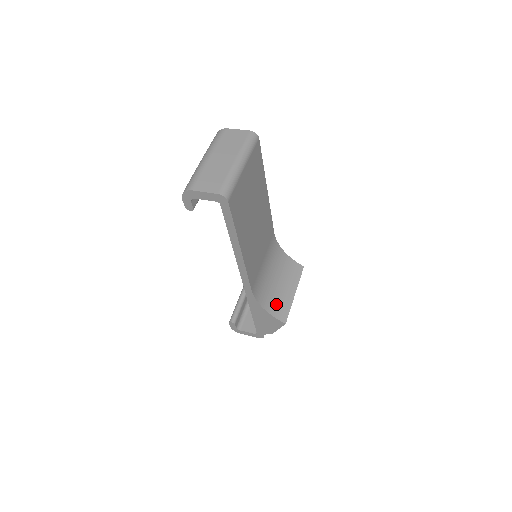
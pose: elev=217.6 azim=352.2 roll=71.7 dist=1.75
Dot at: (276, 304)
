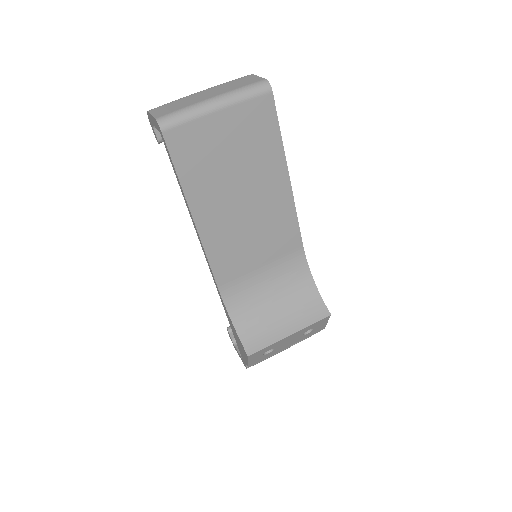
Dot at: (254, 328)
